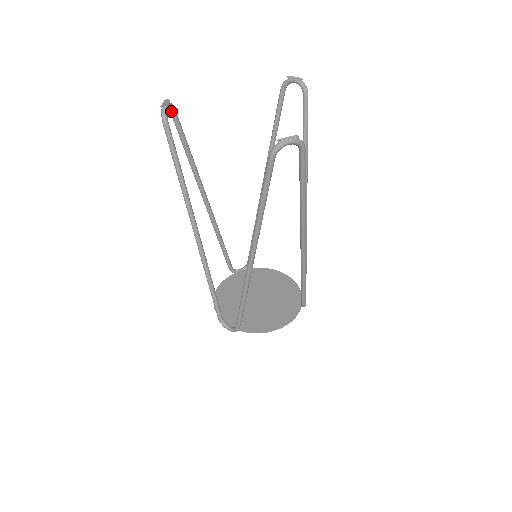
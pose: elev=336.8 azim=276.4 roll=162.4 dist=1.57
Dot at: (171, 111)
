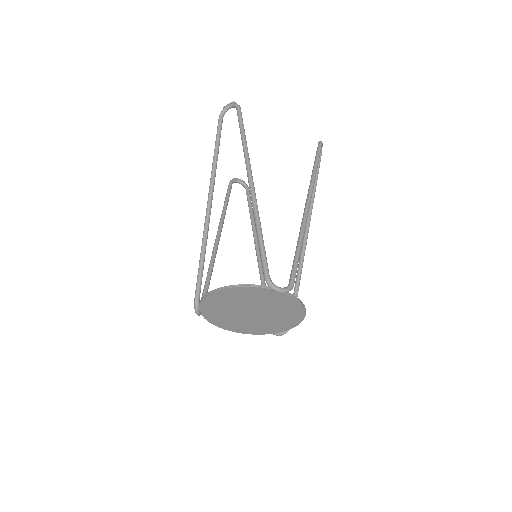
Dot at: (245, 188)
